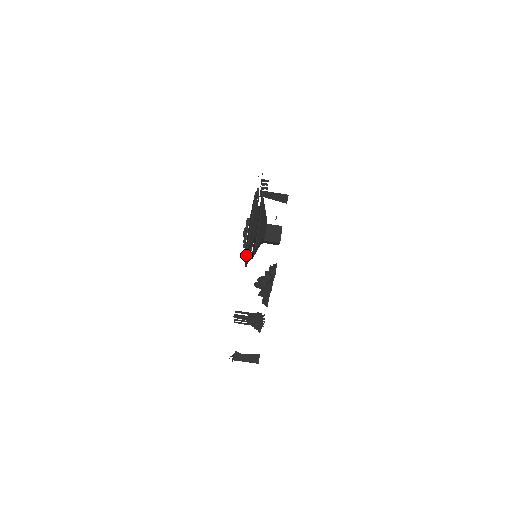
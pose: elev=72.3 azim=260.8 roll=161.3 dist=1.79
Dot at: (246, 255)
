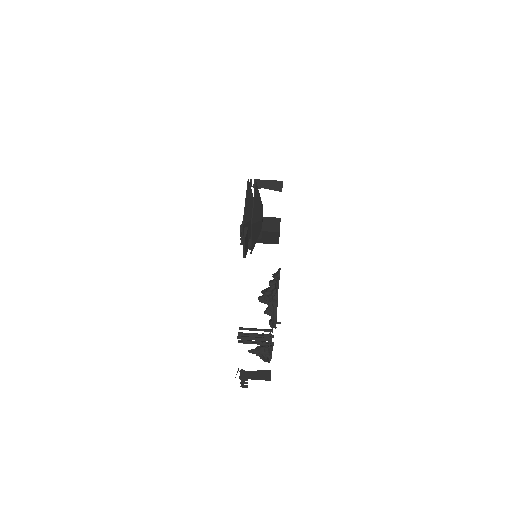
Dot at: occluded
